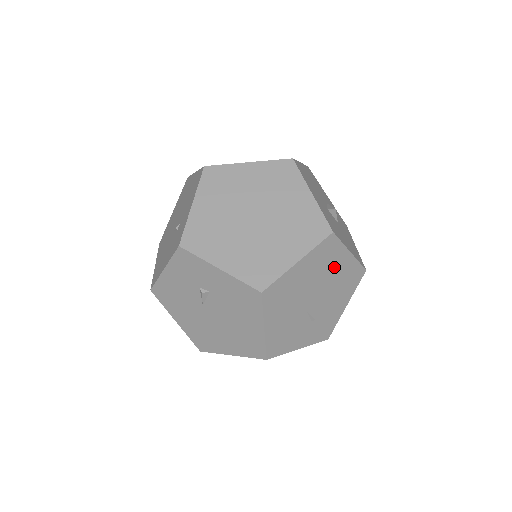
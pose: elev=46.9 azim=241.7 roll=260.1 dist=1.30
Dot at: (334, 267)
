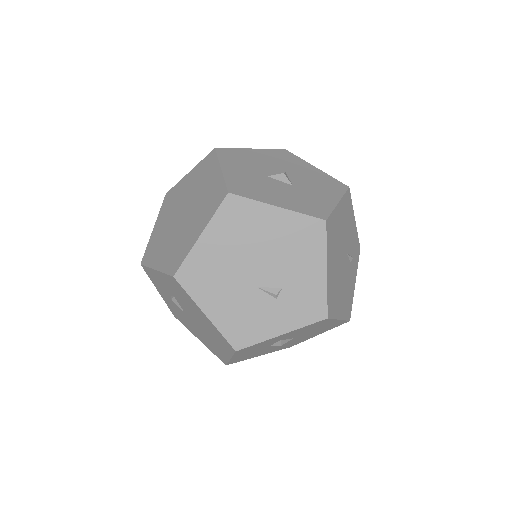
Dot at: (263, 229)
